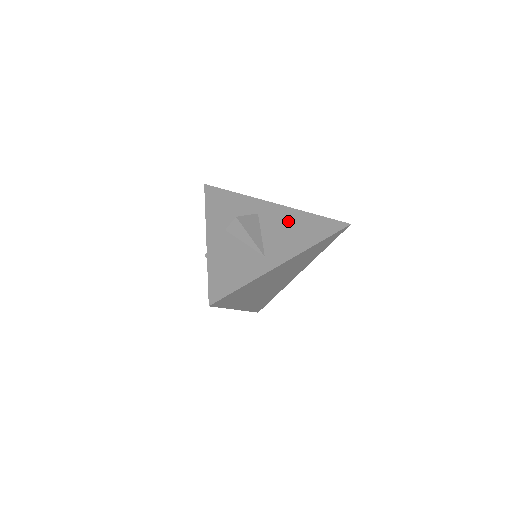
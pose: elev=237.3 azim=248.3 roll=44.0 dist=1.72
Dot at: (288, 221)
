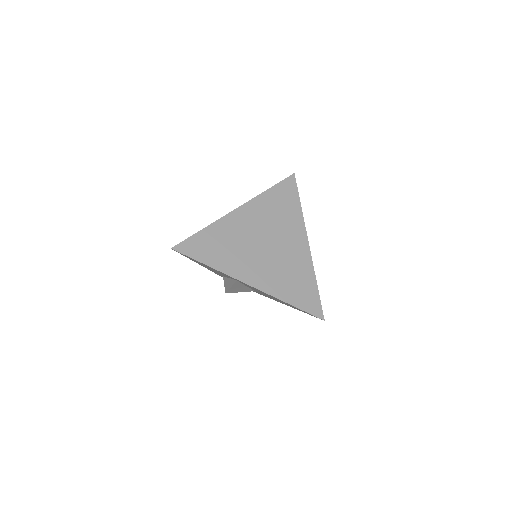
Dot at: occluded
